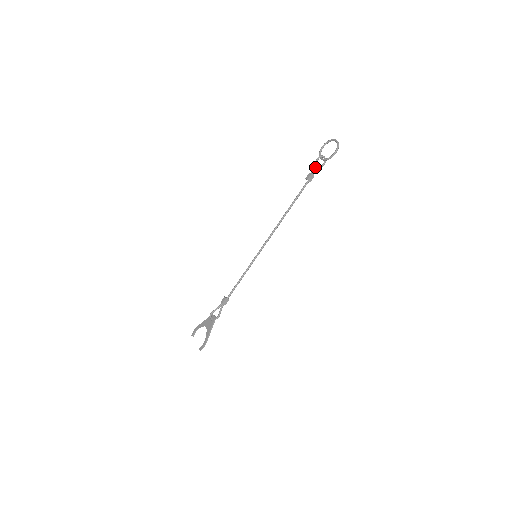
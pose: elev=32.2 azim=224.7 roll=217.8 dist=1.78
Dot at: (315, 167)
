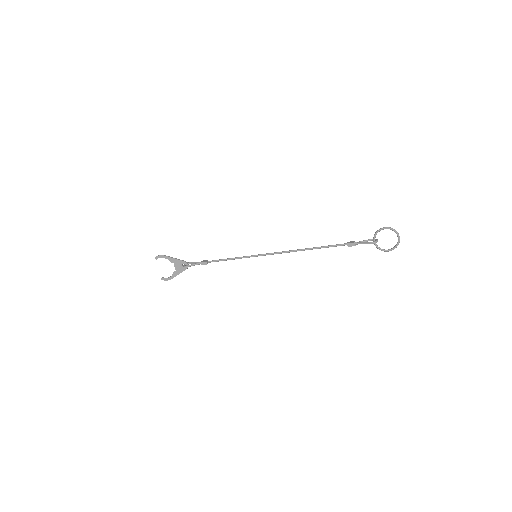
Dot at: occluded
